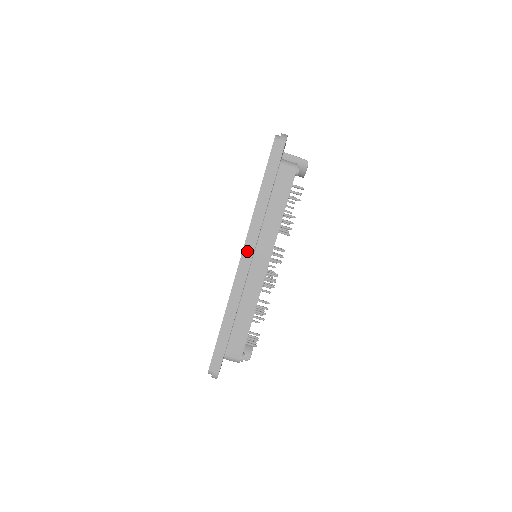
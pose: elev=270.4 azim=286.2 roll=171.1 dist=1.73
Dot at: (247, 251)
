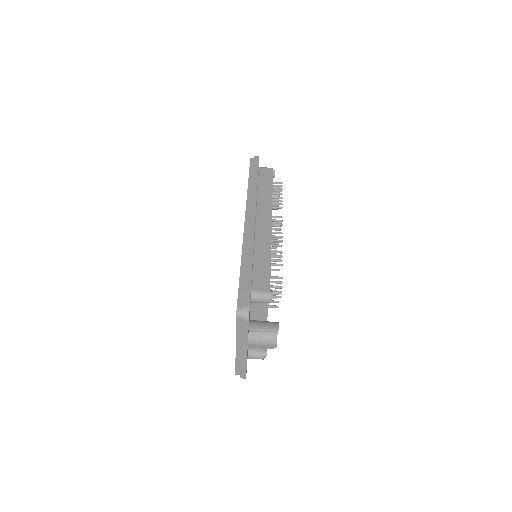
Dot at: (250, 211)
